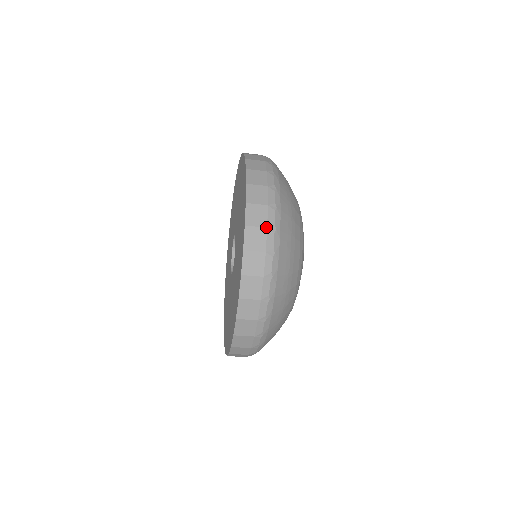
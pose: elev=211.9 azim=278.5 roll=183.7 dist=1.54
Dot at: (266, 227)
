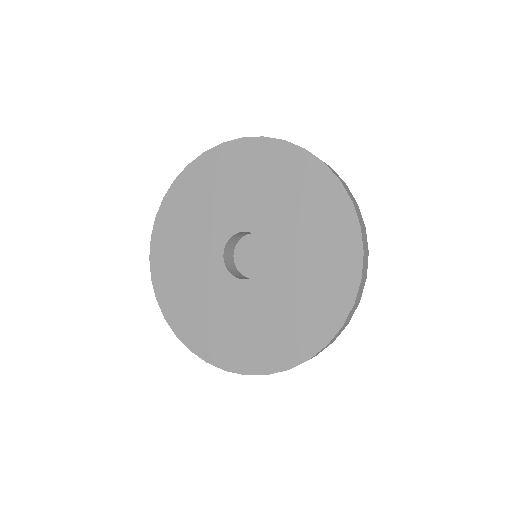
Dot at: occluded
